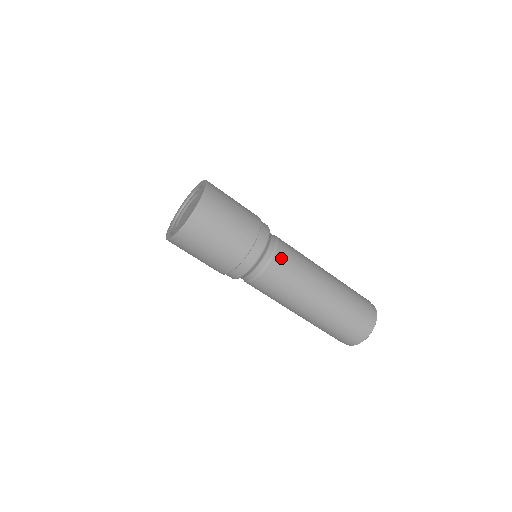
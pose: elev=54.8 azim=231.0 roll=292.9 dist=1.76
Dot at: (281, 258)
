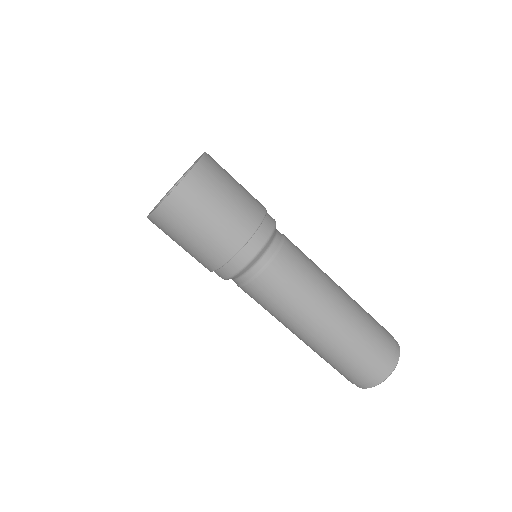
Dot at: (272, 276)
